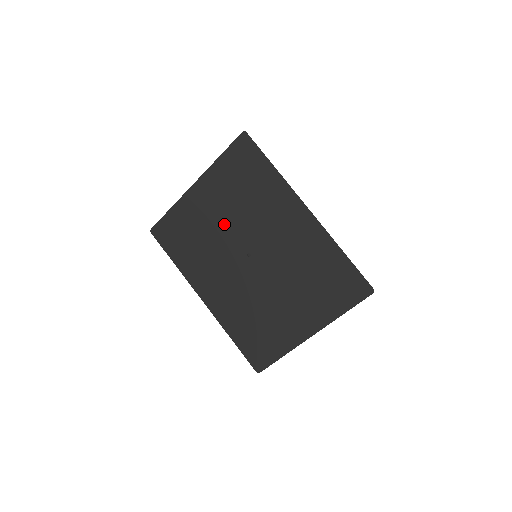
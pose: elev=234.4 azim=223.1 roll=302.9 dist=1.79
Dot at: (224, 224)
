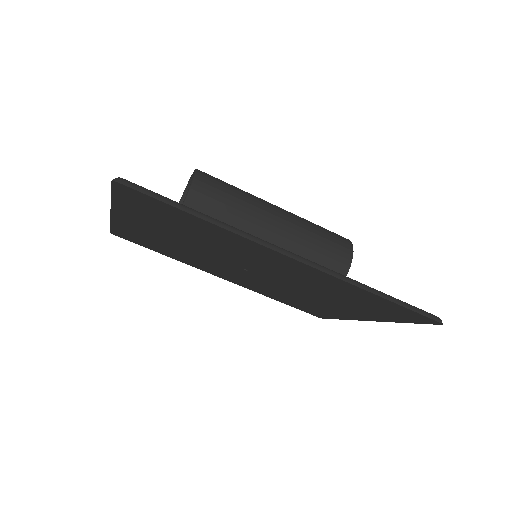
Dot at: (189, 247)
